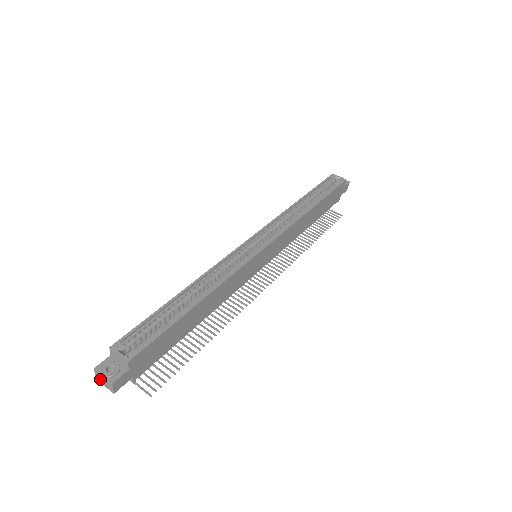
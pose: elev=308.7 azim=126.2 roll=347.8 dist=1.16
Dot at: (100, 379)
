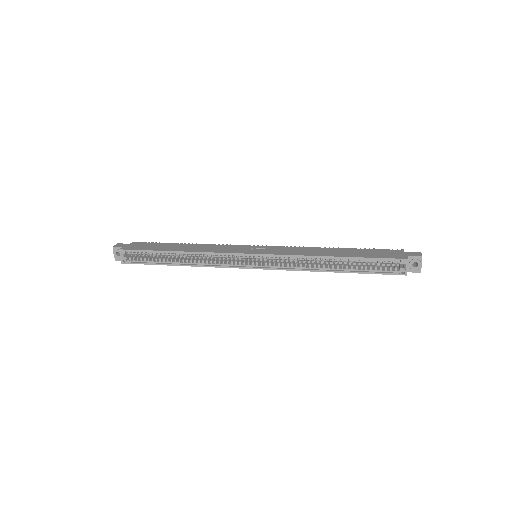
Dot at: occluded
